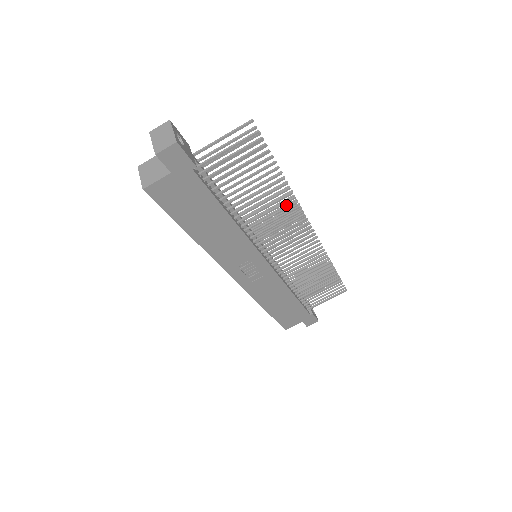
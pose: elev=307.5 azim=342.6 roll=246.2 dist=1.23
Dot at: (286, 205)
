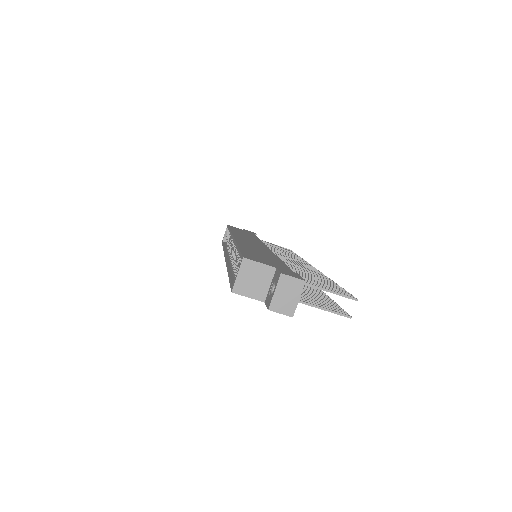
Dot at: (313, 271)
